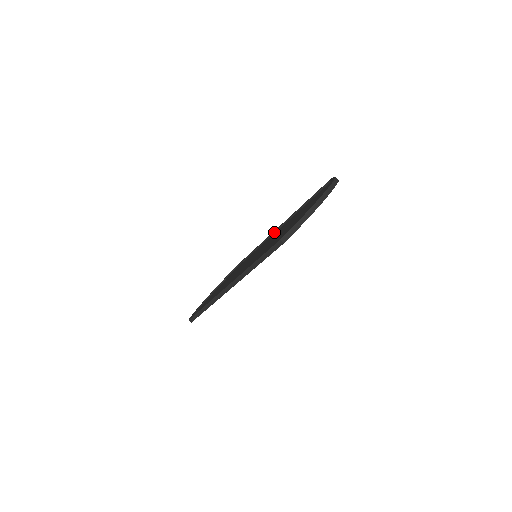
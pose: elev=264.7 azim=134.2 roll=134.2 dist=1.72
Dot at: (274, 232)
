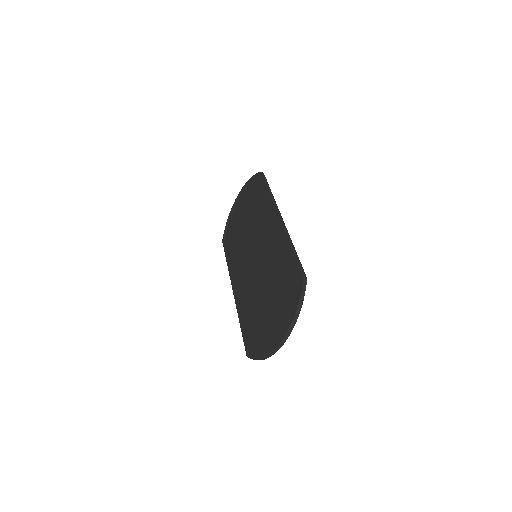
Dot at: (276, 215)
